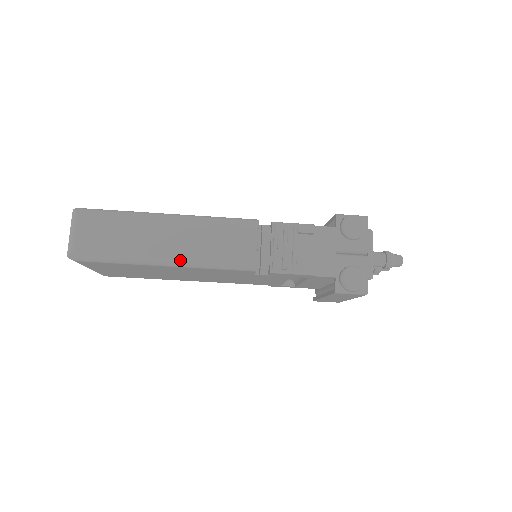
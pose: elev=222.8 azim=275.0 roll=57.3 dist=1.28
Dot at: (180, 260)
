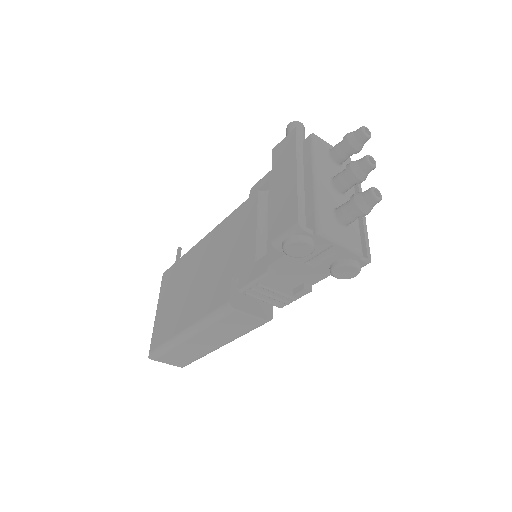
Dot at: occluded
